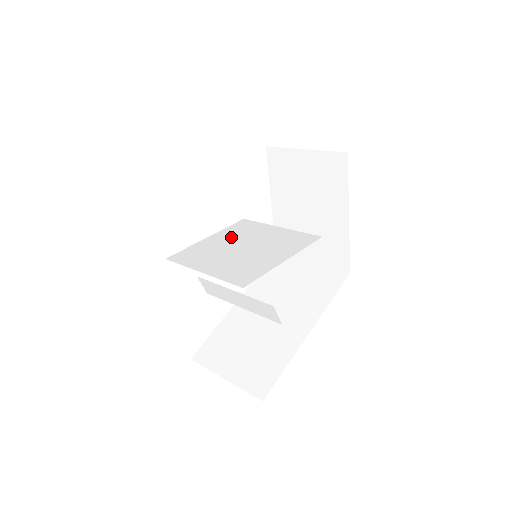
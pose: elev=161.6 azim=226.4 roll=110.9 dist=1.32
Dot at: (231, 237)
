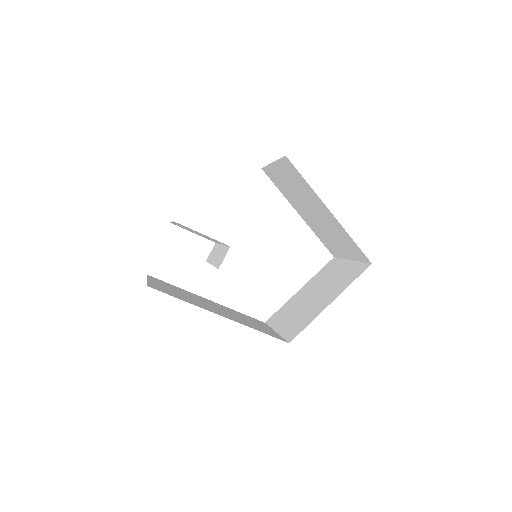
Dot at: occluded
